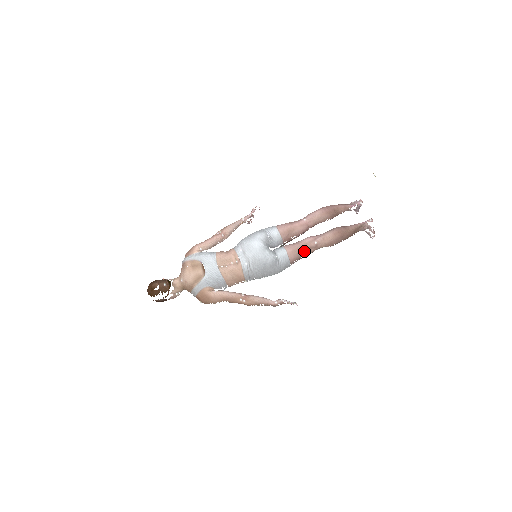
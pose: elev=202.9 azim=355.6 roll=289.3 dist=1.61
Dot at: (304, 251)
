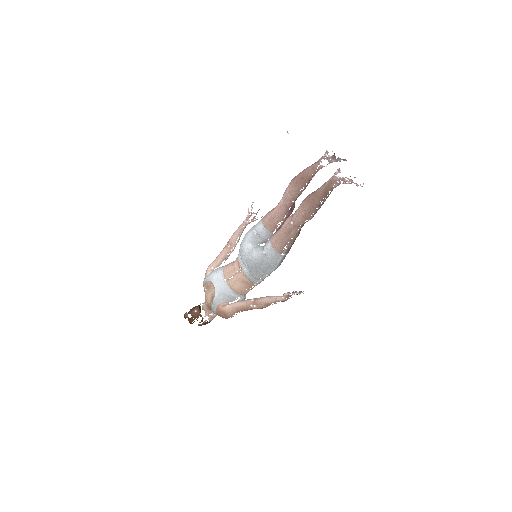
Dot at: (286, 236)
